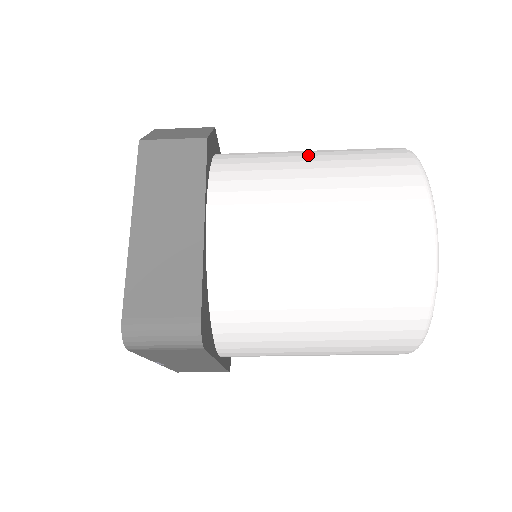
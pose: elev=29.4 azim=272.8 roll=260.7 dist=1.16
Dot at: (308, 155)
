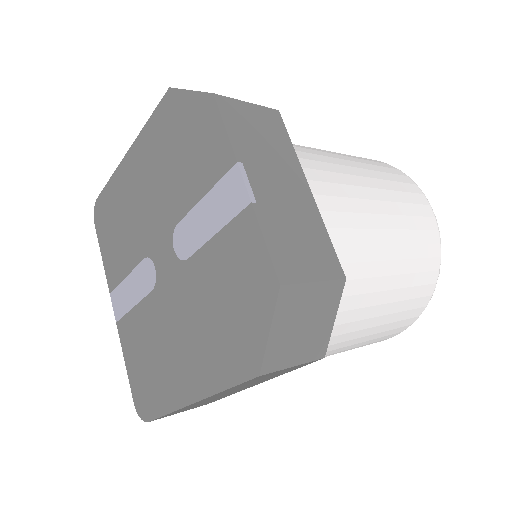
Dot at: (379, 304)
